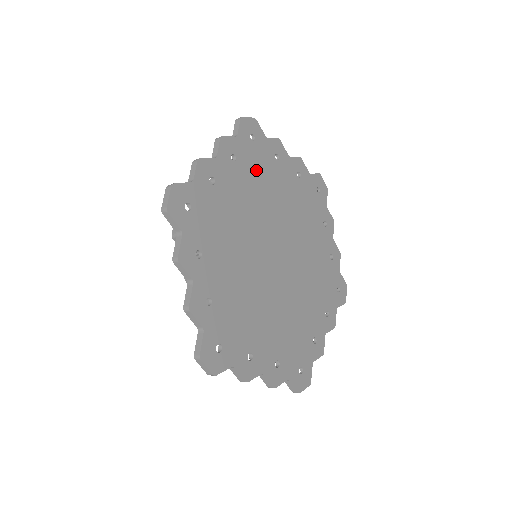
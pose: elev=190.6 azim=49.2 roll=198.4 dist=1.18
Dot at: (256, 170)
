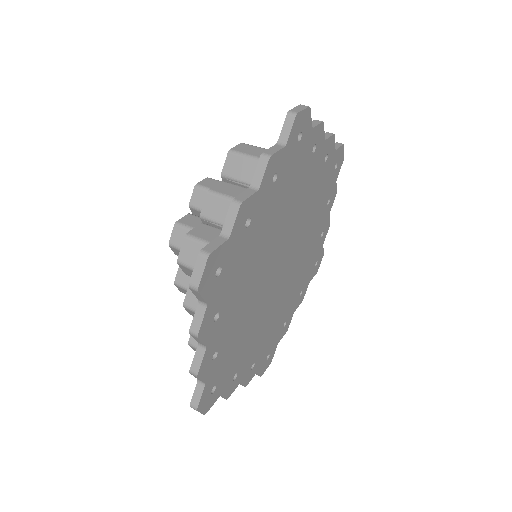
Dot at: (291, 179)
